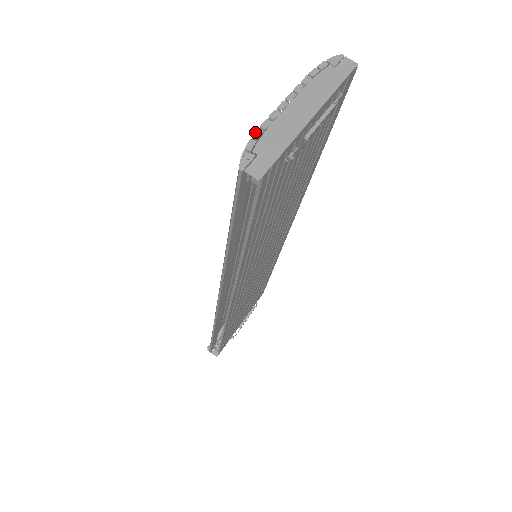
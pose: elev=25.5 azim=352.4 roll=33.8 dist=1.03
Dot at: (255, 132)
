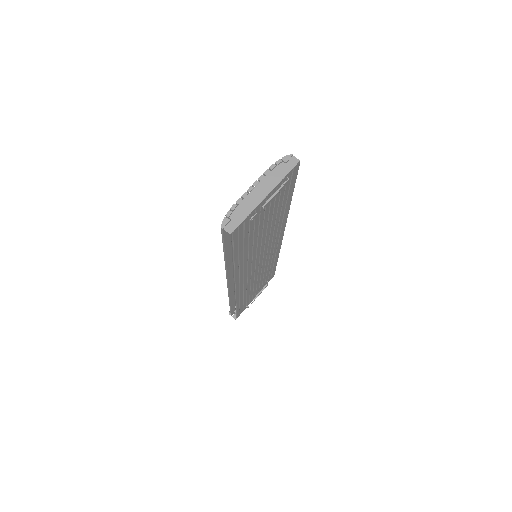
Dot at: (232, 206)
